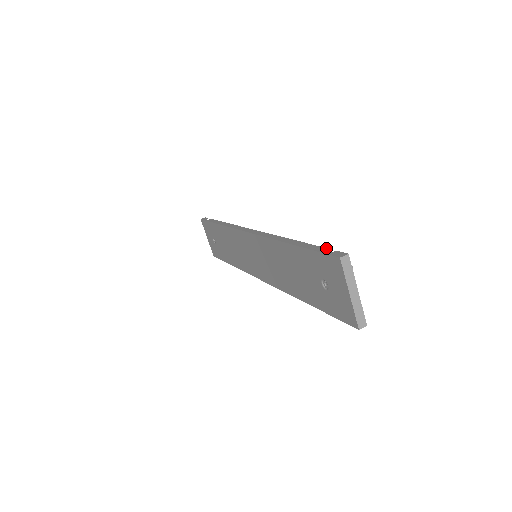
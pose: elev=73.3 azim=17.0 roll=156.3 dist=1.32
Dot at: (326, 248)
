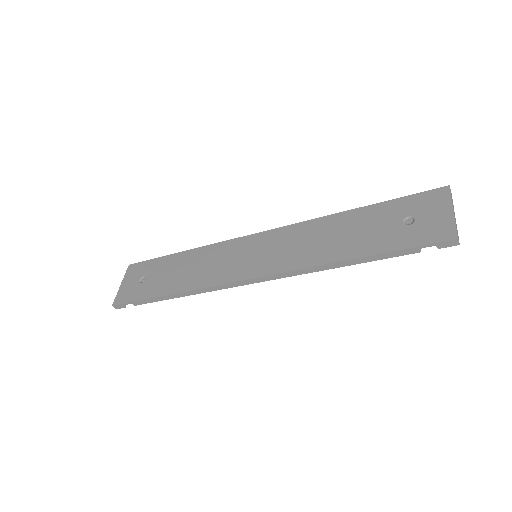
Dot at: occluded
